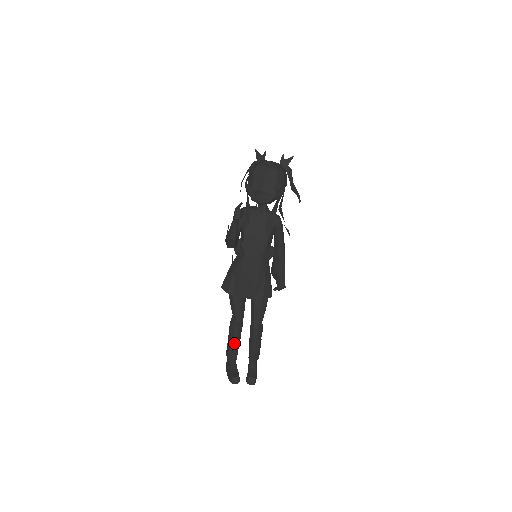
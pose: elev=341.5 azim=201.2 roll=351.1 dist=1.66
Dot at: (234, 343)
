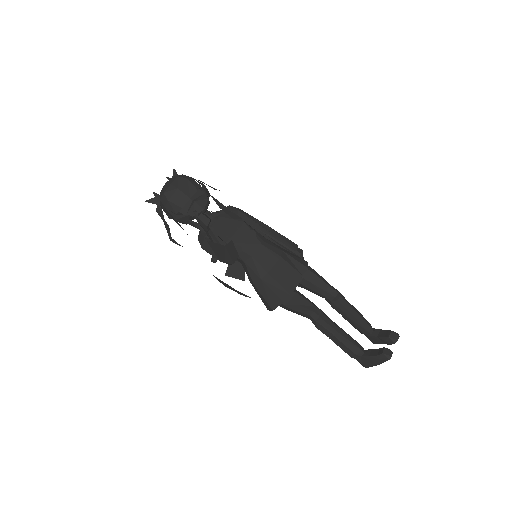
Dot at: (342, 335)
